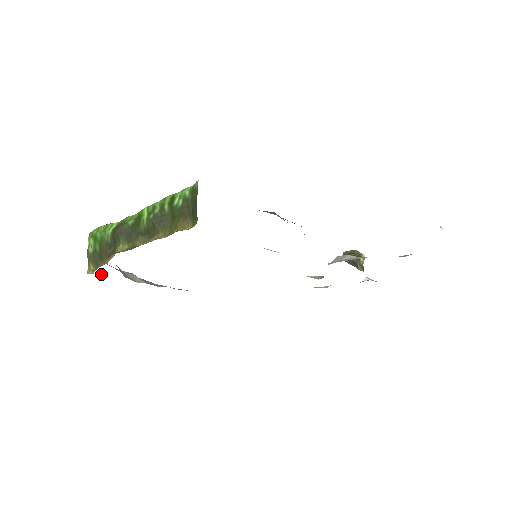
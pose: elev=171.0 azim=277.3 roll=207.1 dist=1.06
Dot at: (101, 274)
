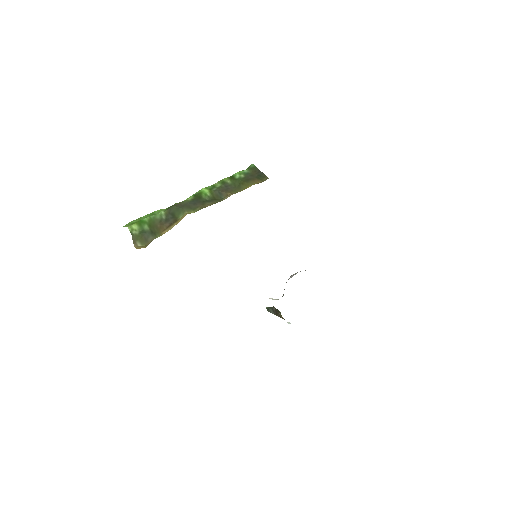
Dot at: occluded
